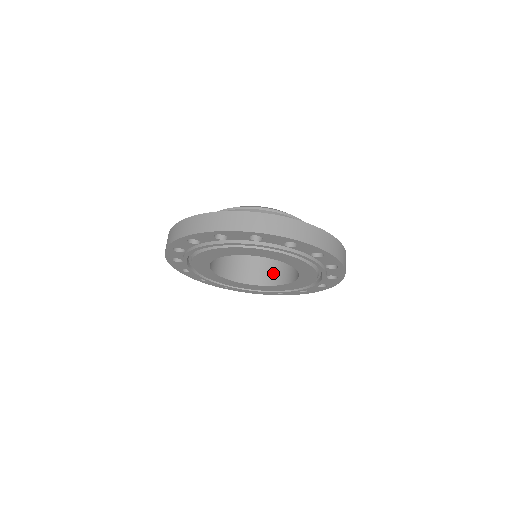
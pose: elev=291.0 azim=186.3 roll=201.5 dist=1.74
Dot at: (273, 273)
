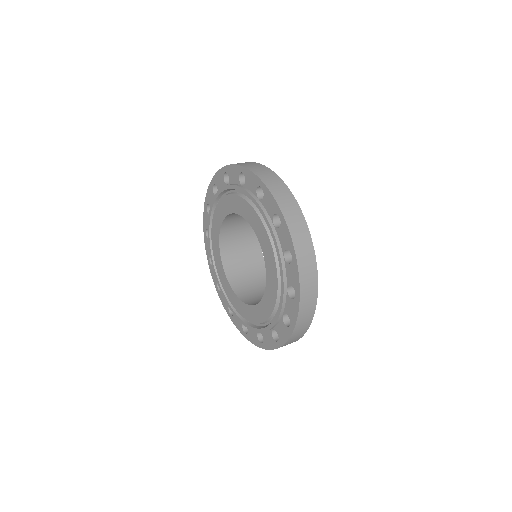
Dot at: occluded
